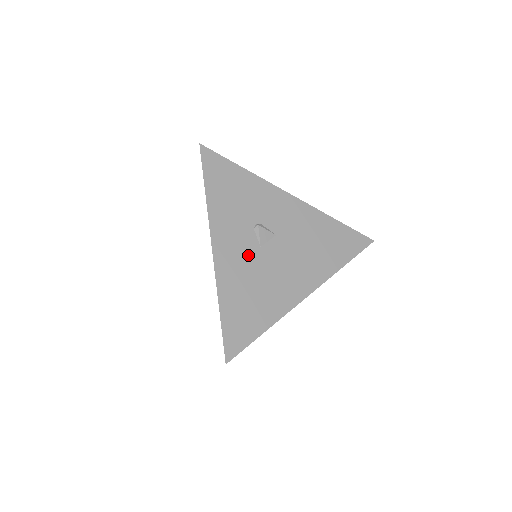
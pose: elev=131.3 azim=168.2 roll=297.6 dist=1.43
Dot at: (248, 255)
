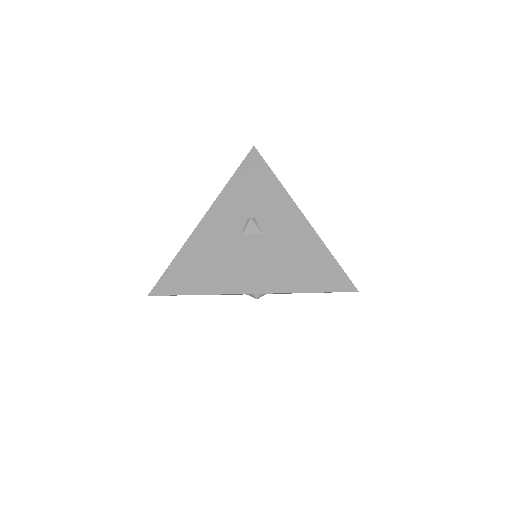
Dot at: (227, 235)
